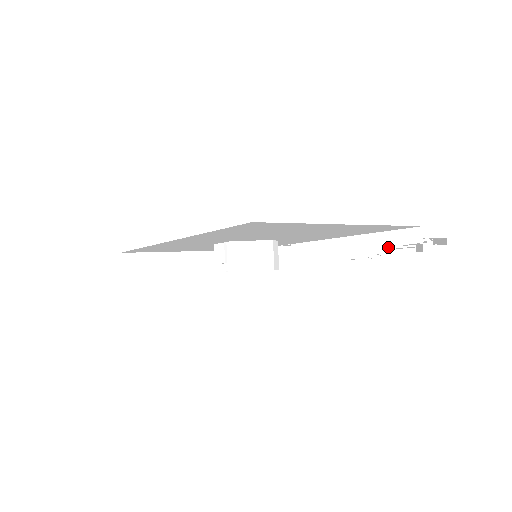
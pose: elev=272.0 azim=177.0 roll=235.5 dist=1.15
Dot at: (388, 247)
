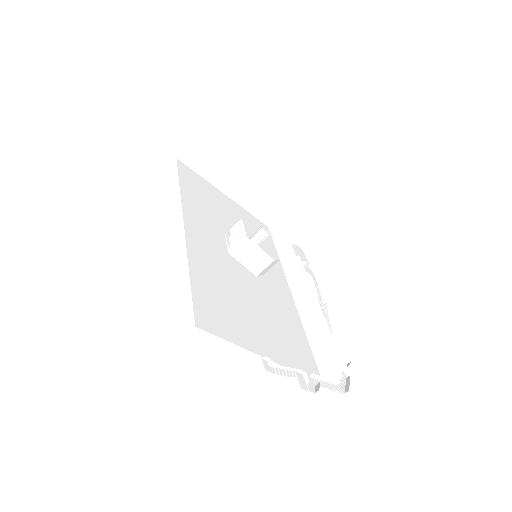
Dot at: (324, 348)
